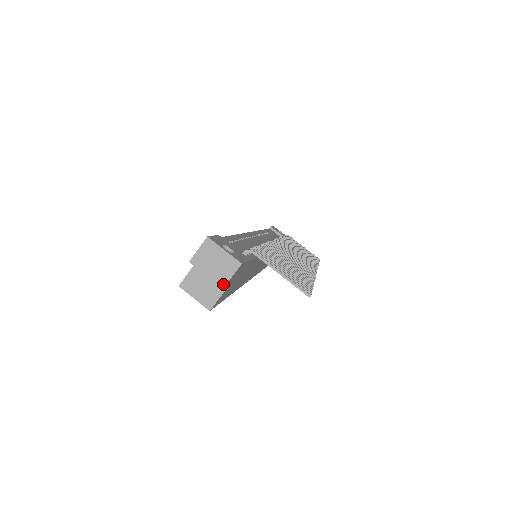
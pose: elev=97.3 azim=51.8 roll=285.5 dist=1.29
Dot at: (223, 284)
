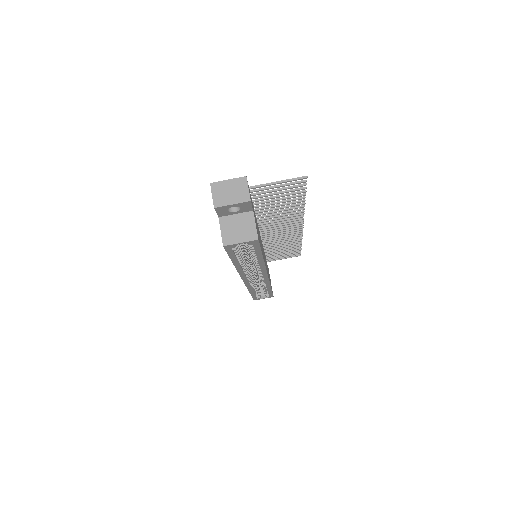
Dot at: (248, 198)
